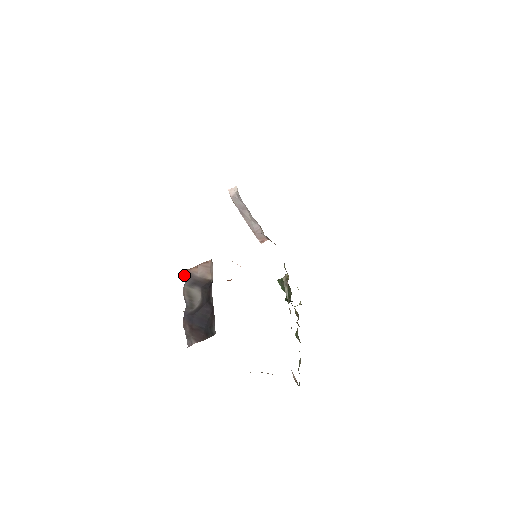
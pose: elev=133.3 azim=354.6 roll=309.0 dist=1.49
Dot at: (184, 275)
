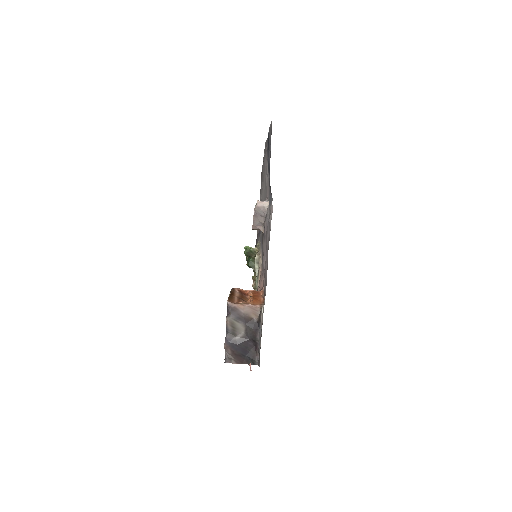
Dot at: (228, 306)
